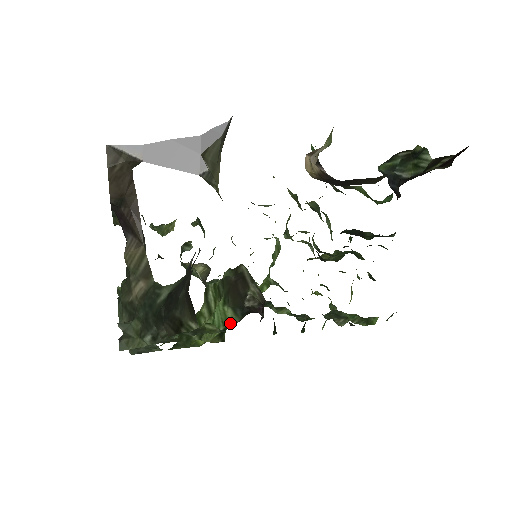
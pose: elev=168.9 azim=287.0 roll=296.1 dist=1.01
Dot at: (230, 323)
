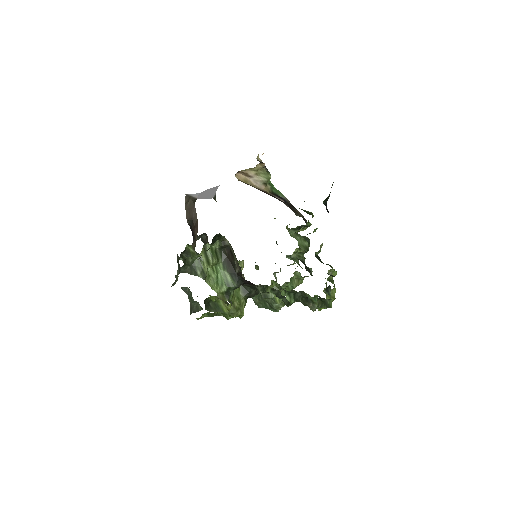
Dot at: (230, 285)
